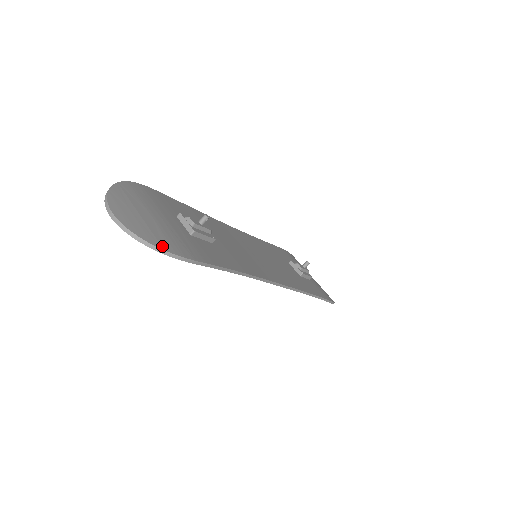
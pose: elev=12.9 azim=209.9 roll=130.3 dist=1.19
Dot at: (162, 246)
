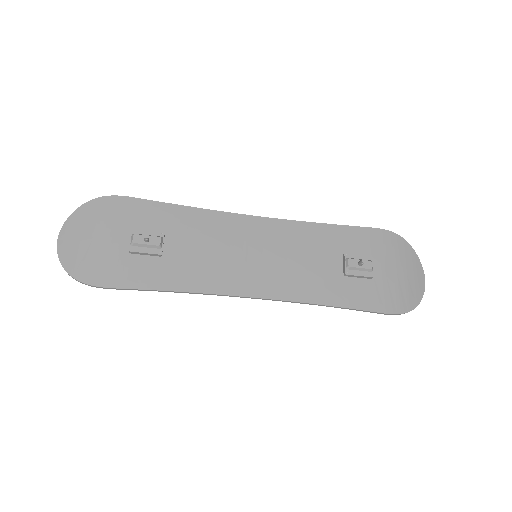
Dot at: (74, 273)
